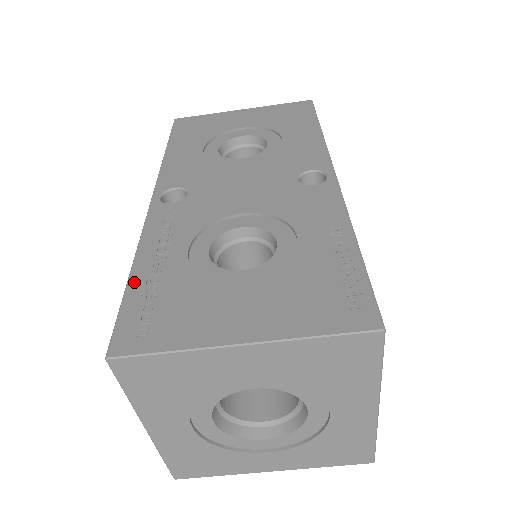
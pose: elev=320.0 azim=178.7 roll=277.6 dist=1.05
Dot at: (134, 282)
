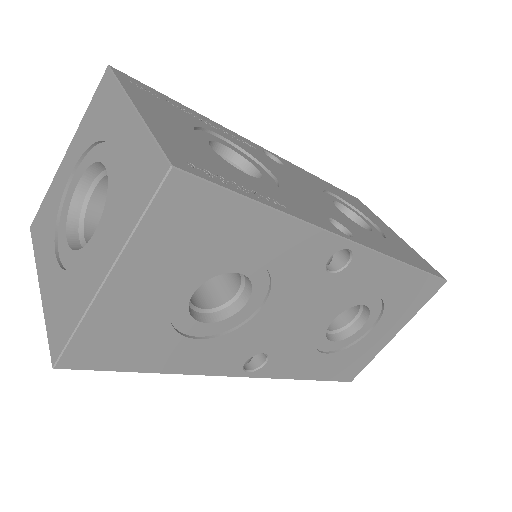
Dot at: (179, 104)
